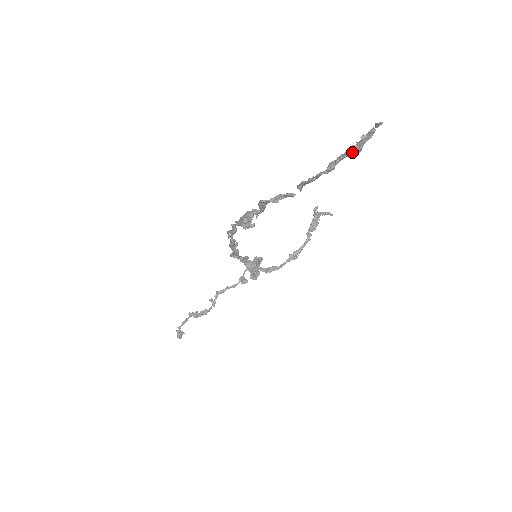
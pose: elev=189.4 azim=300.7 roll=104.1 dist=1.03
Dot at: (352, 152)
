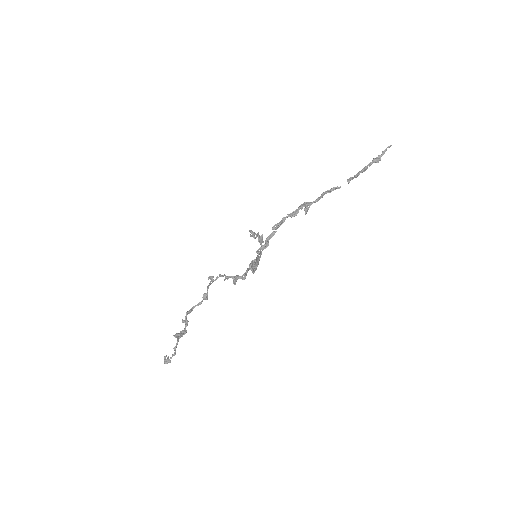
Dot at: (379, 160)
